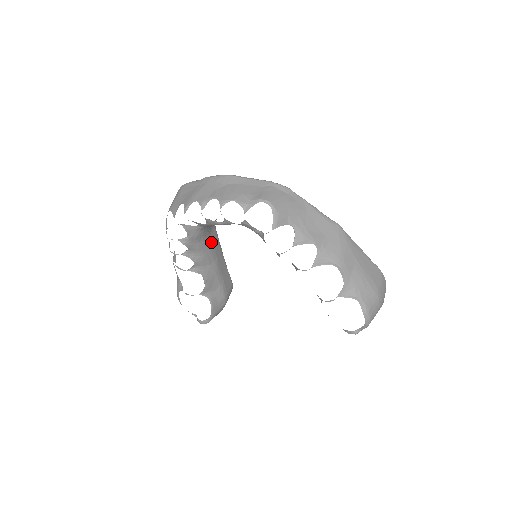
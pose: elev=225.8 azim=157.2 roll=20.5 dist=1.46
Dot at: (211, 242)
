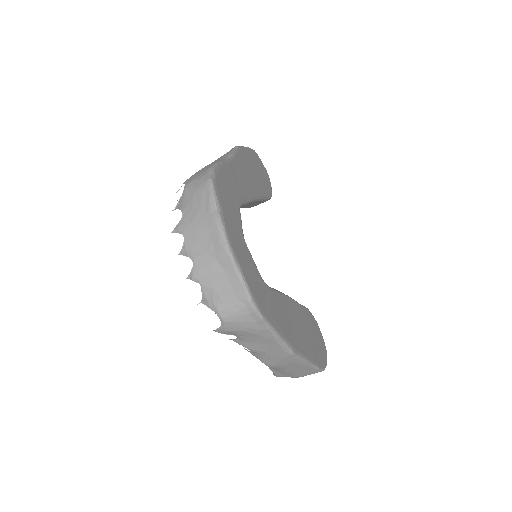
Dot at: occluded
